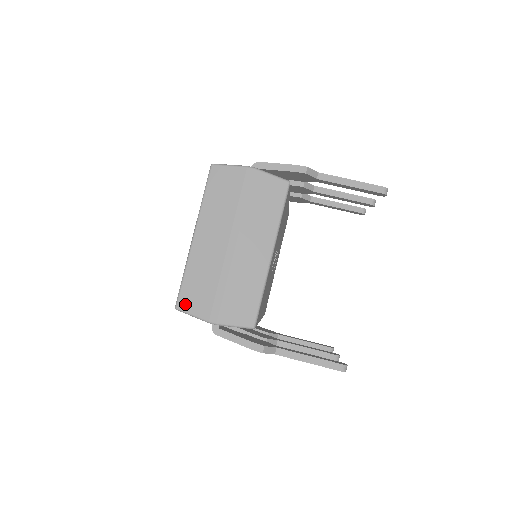
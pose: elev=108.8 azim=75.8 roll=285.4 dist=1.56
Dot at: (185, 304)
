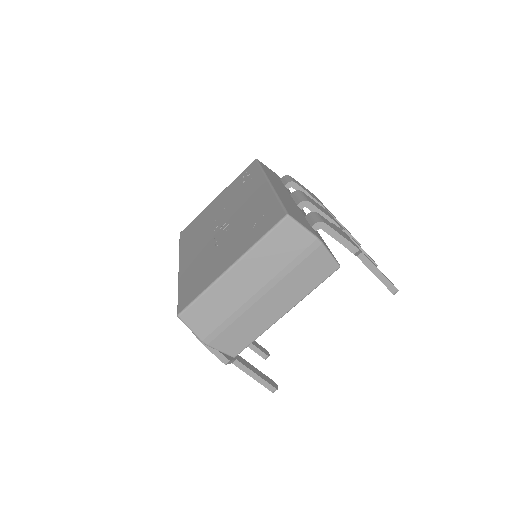
Dot at: (189, 318)
